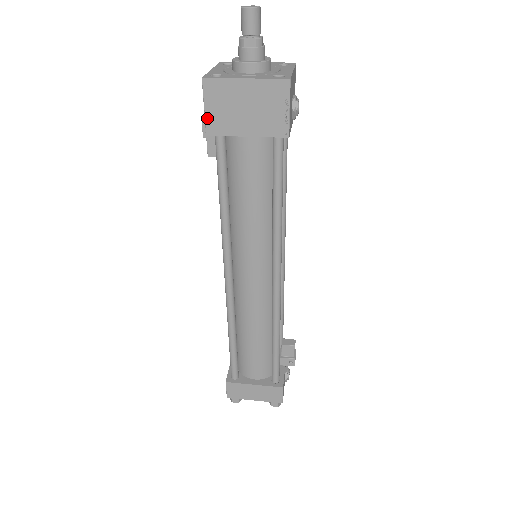
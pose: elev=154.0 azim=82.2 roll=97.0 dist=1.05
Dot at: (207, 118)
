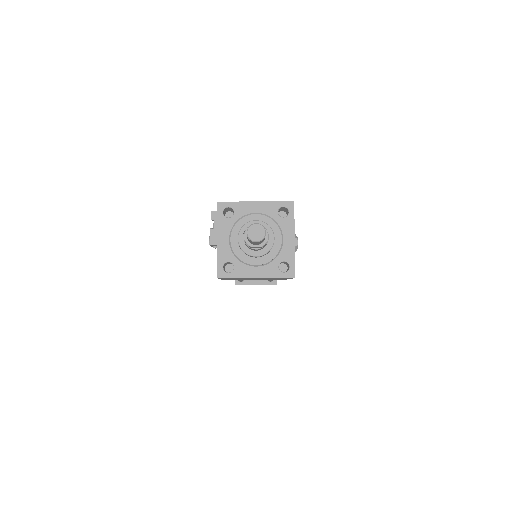
Dot at: (222, 279)
